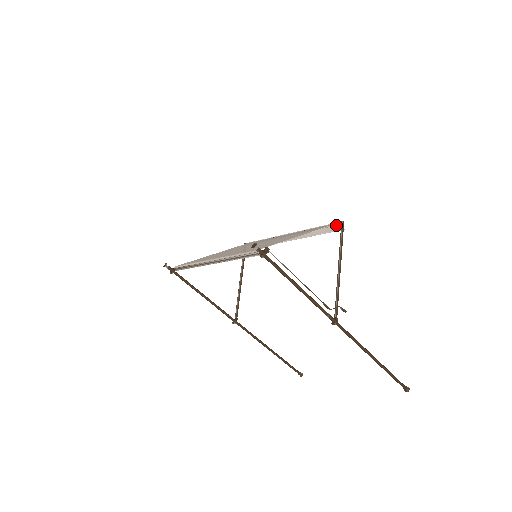
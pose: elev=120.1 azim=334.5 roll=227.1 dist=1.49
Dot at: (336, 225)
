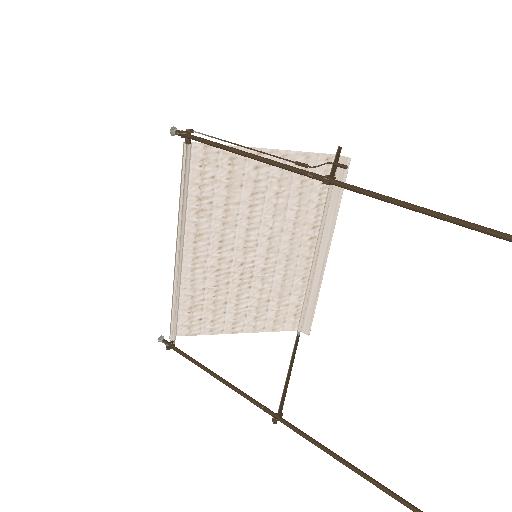
Dot at: occluded
